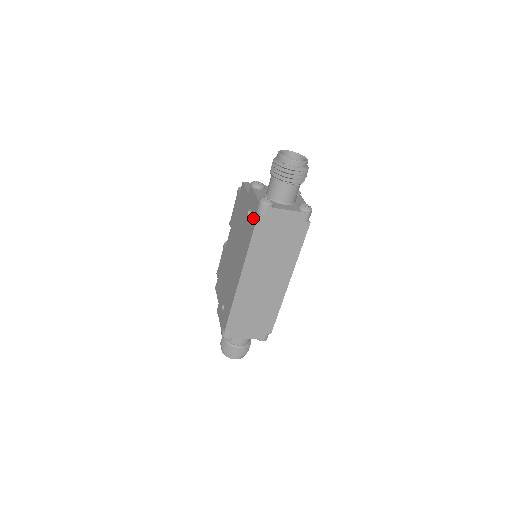
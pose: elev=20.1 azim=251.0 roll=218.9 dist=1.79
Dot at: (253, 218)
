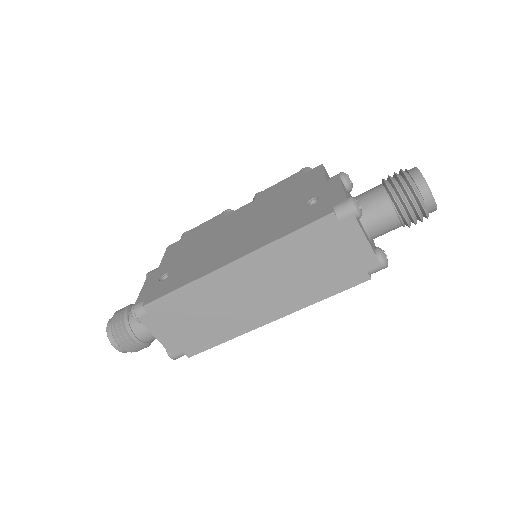
Dot at: (318, 210)
